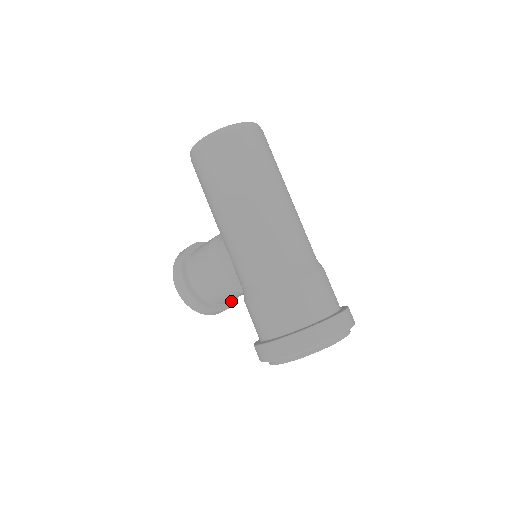
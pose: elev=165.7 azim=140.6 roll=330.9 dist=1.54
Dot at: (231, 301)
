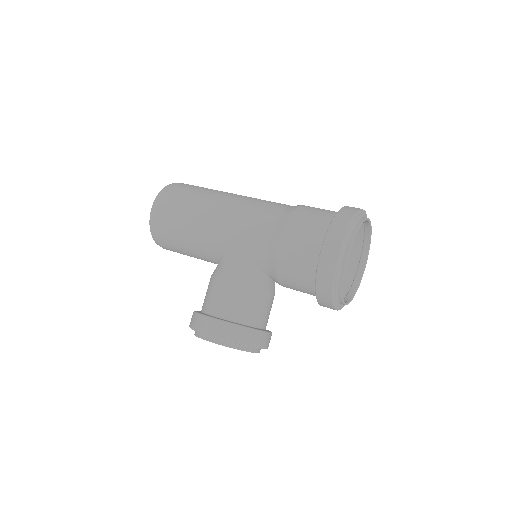
Dot at: (267, 330)
